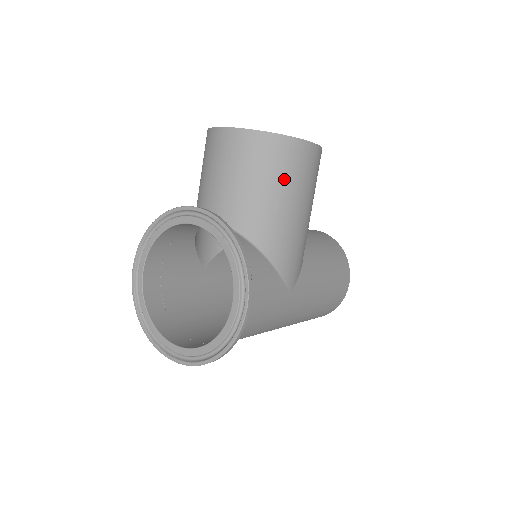
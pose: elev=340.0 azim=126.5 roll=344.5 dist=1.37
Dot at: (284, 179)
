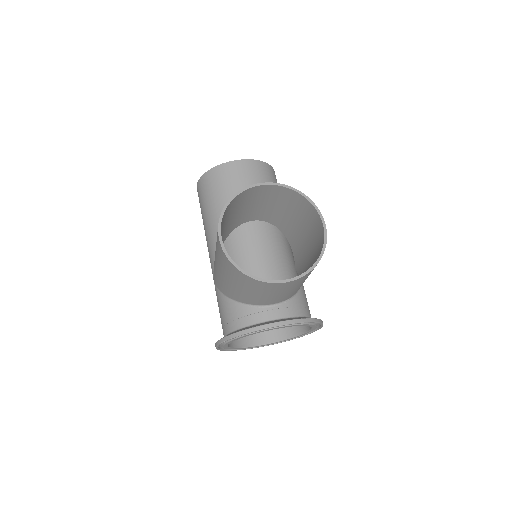
Dot at: occluded
